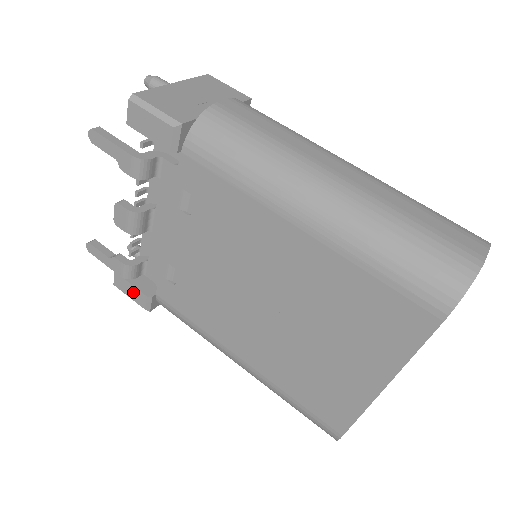
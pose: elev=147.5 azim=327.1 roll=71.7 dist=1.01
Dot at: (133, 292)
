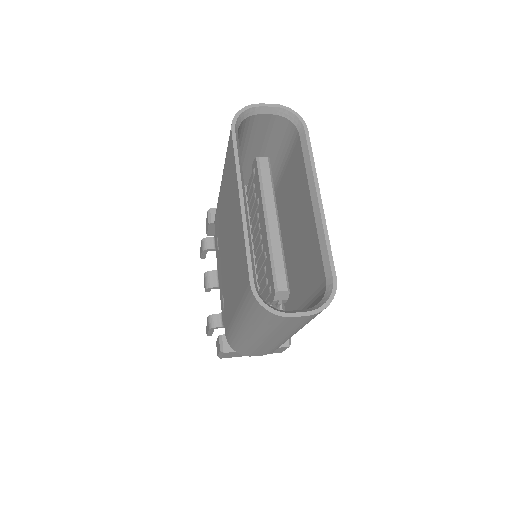
Dot at: (218, 344)
